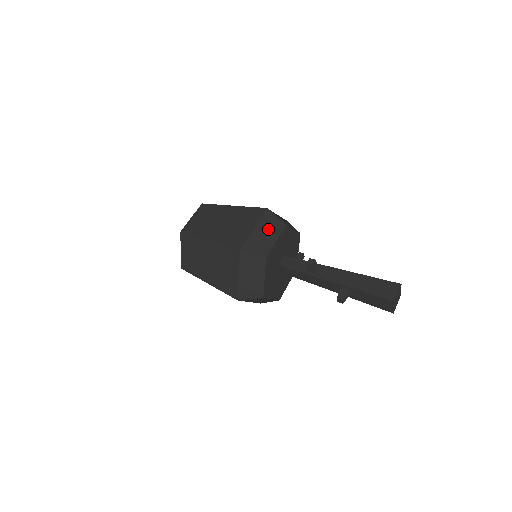
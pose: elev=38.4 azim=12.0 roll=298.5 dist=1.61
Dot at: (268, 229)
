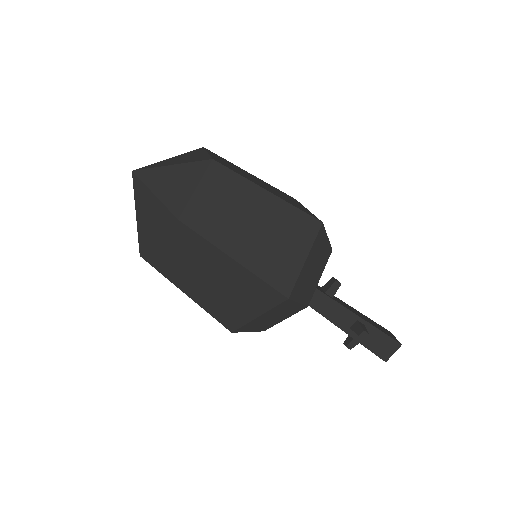
Dot at: occluded
